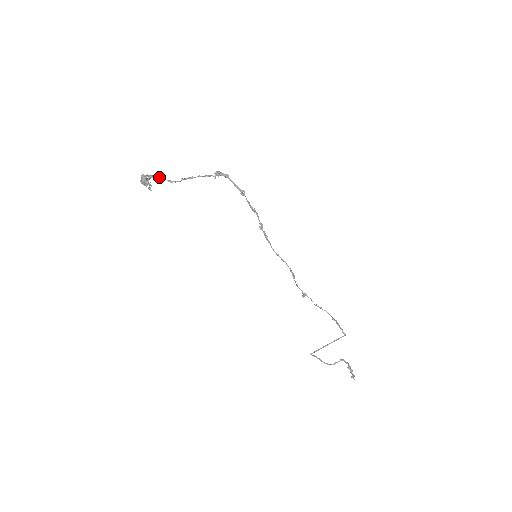
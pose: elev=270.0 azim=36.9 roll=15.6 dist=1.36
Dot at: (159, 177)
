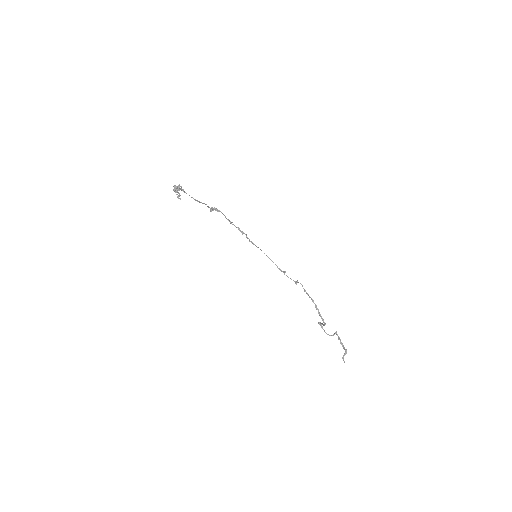
Dot at: (184, 191)
